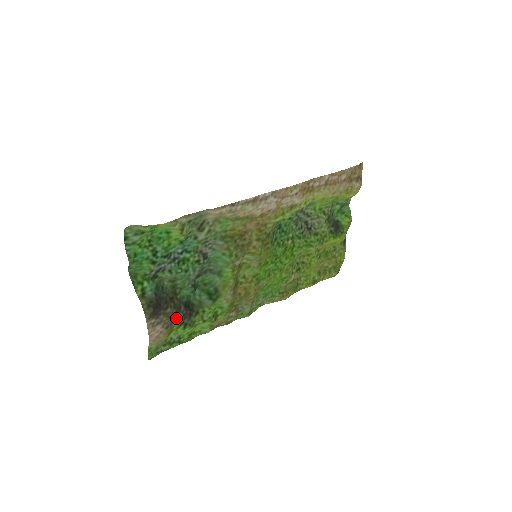
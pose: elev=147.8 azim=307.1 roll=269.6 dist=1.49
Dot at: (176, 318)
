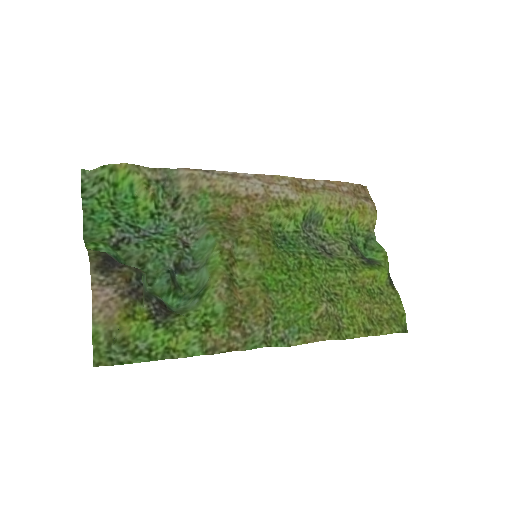
Dot at: (140, 298)
